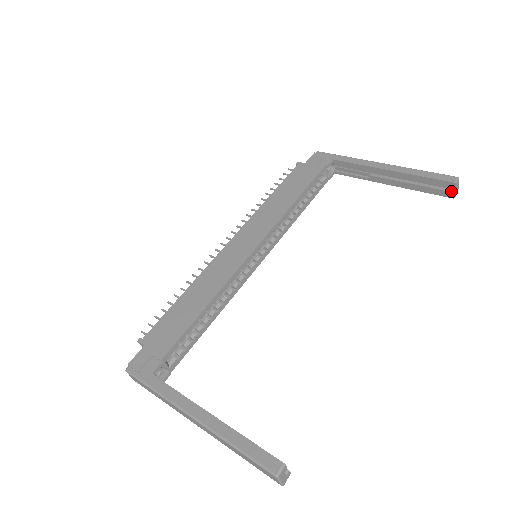
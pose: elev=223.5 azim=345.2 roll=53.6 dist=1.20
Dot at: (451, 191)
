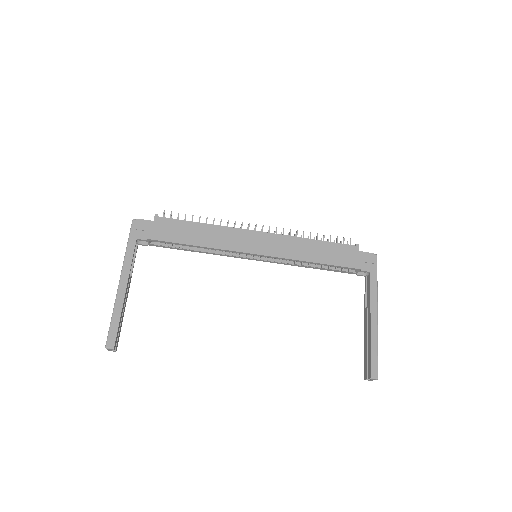
Dot at: (367, 376)
